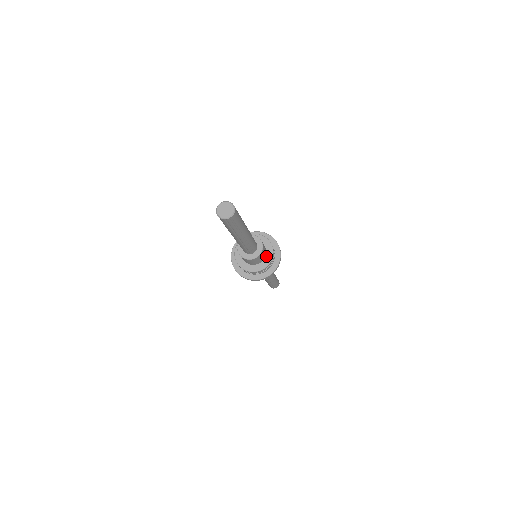
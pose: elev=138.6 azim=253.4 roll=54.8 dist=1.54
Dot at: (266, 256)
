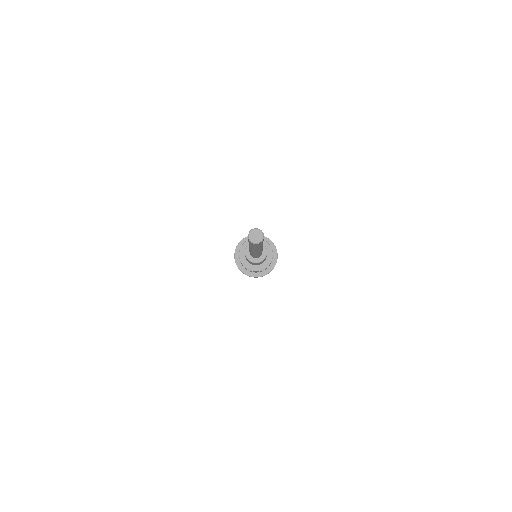
Dot at: (267, 257)
